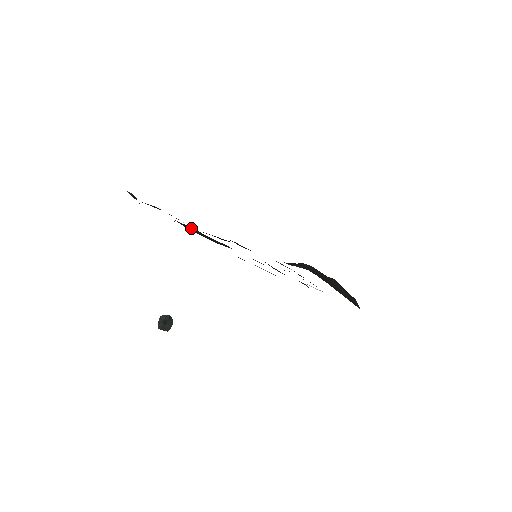
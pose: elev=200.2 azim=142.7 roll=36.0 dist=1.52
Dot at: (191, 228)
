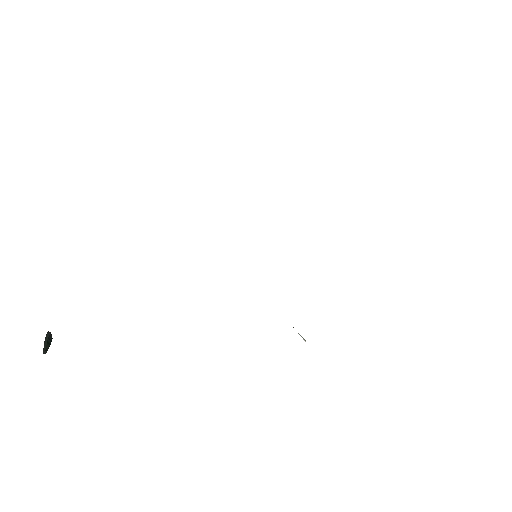
Dot at: occluded
